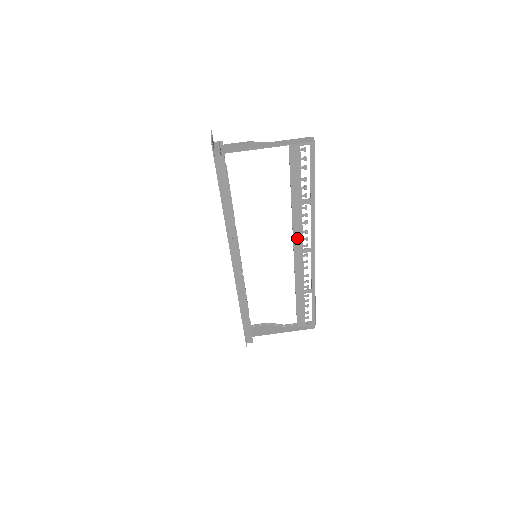
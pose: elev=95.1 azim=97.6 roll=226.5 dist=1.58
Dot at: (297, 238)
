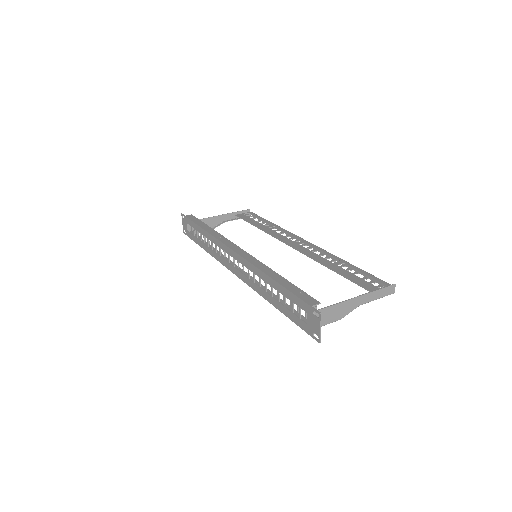
Dot at: (283, 240)
